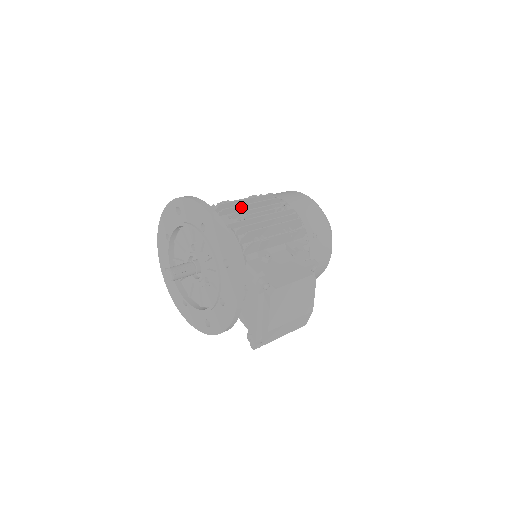
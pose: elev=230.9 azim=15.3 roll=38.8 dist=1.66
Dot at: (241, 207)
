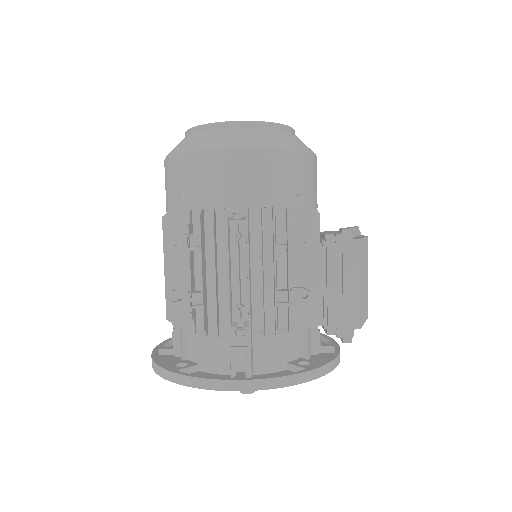
Dot at: (216, 294)
